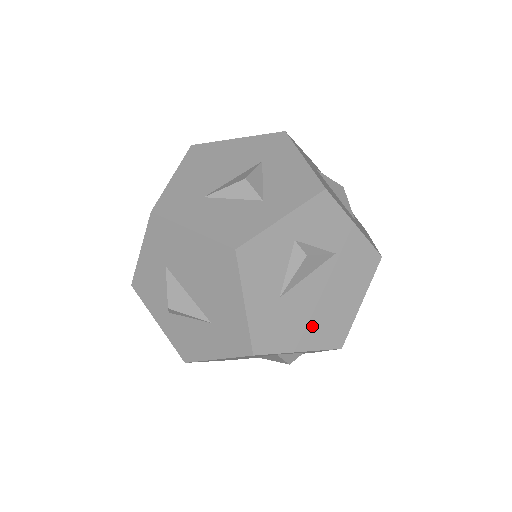
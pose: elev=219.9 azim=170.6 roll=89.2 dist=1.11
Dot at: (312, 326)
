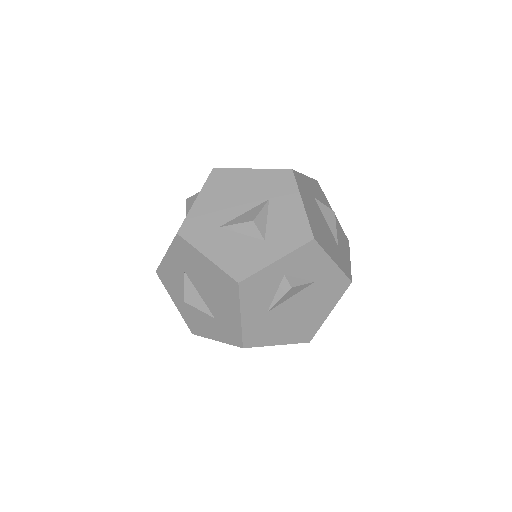
Dot at: (289, 329)
